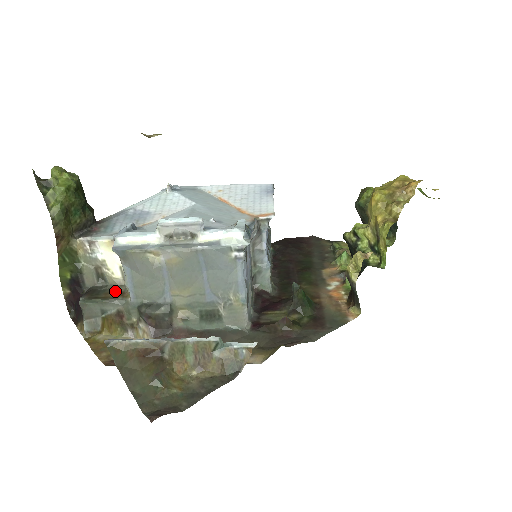
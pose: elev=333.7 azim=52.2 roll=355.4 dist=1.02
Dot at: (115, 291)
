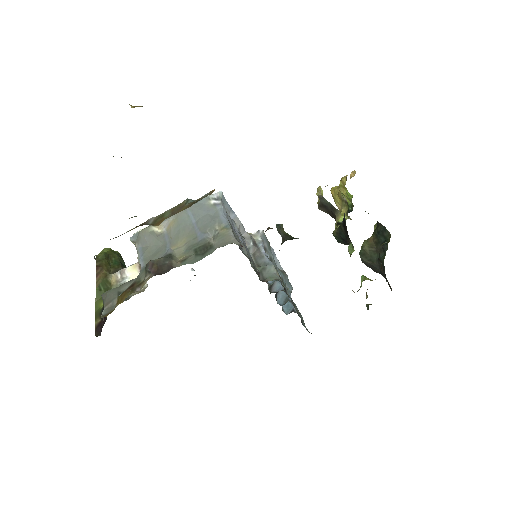
Dot at: occluded
